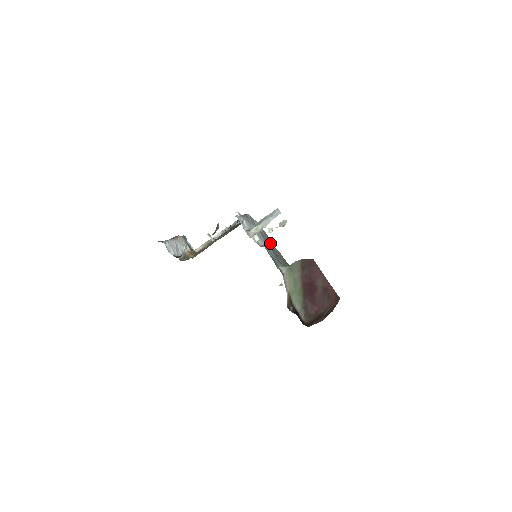
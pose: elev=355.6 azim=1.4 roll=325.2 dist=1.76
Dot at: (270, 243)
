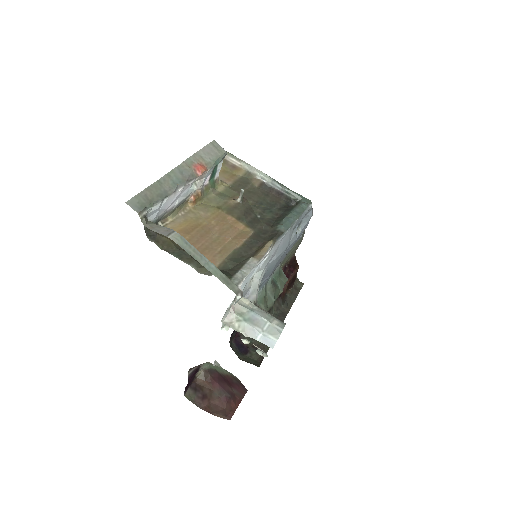
Dot at: occluded
